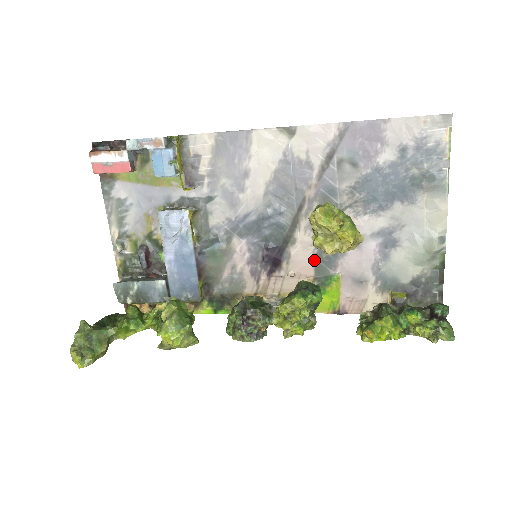
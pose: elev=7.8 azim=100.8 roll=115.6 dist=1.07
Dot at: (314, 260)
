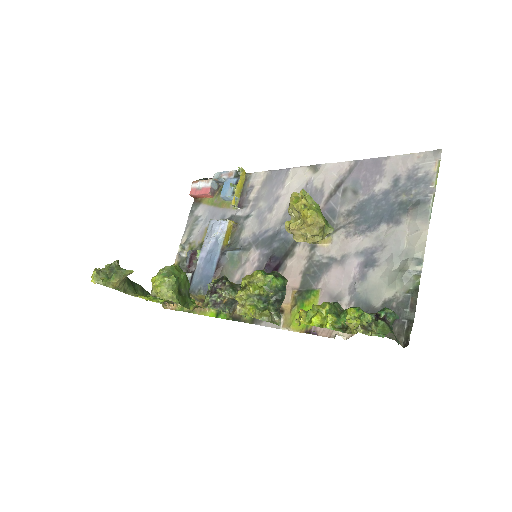
Dot at: (303, 273)
